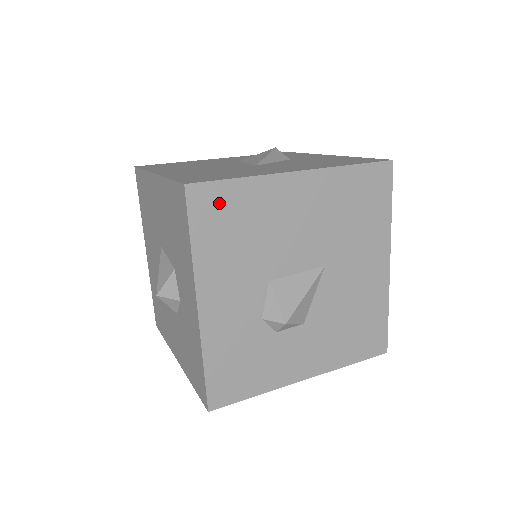
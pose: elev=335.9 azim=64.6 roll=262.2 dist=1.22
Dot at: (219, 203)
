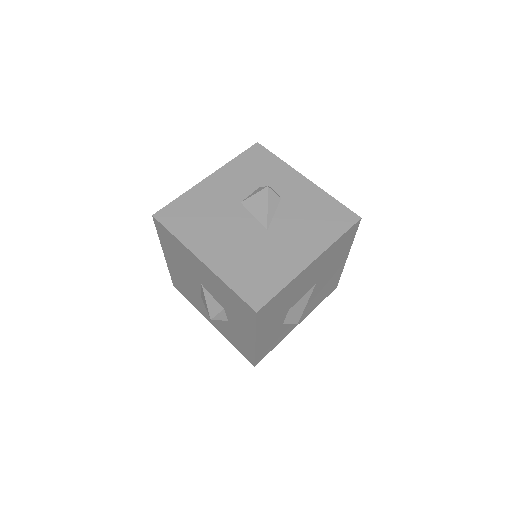
Dot at: (271, 305)
